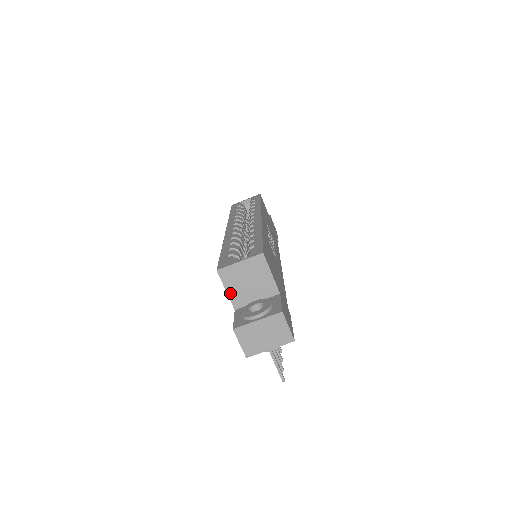
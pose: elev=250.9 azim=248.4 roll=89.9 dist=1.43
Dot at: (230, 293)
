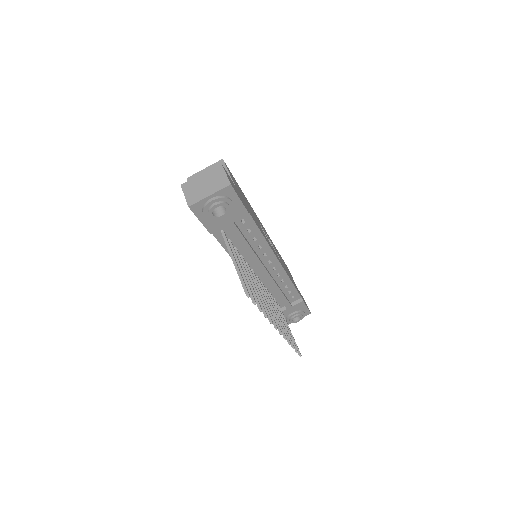
Dot at: occluded
